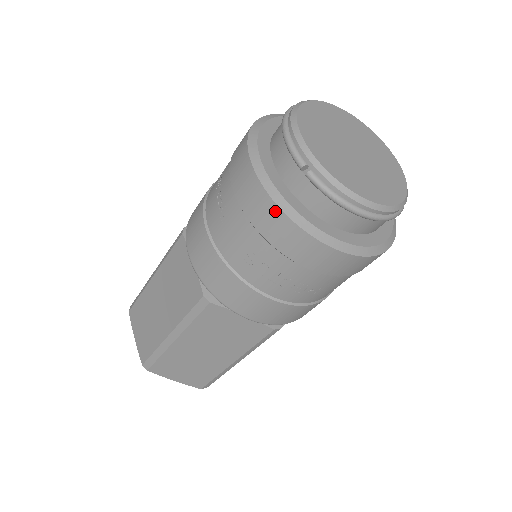
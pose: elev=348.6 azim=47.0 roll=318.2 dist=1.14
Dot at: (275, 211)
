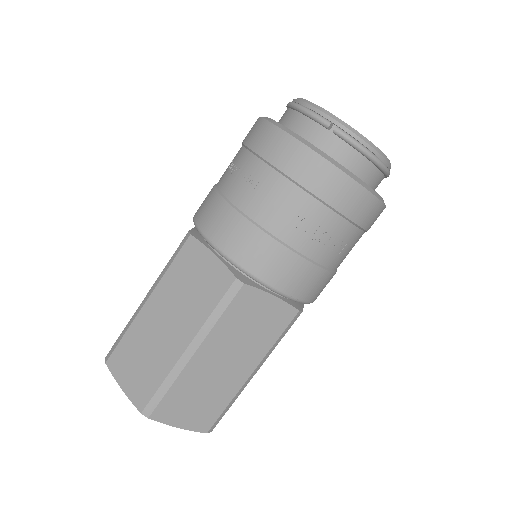
Dot at: (317, 160)
